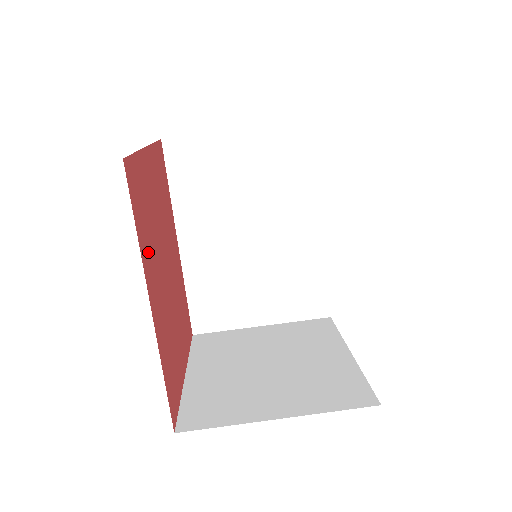
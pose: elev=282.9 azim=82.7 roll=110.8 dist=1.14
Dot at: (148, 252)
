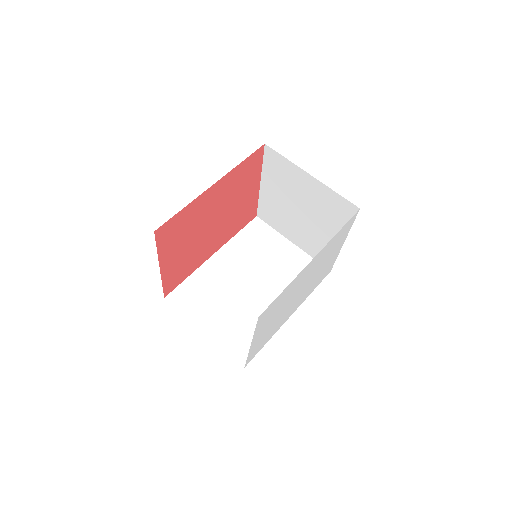
Dot at: (231, 182)
